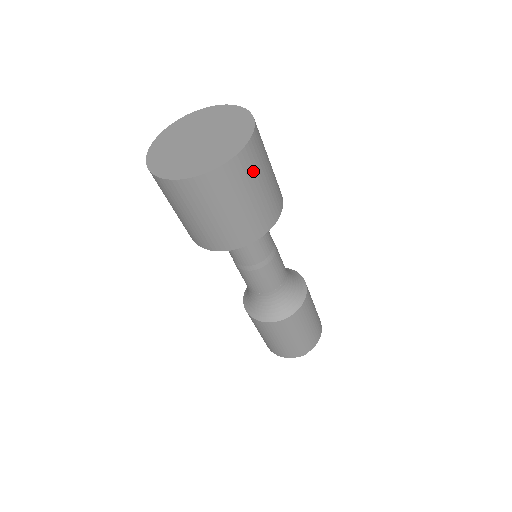
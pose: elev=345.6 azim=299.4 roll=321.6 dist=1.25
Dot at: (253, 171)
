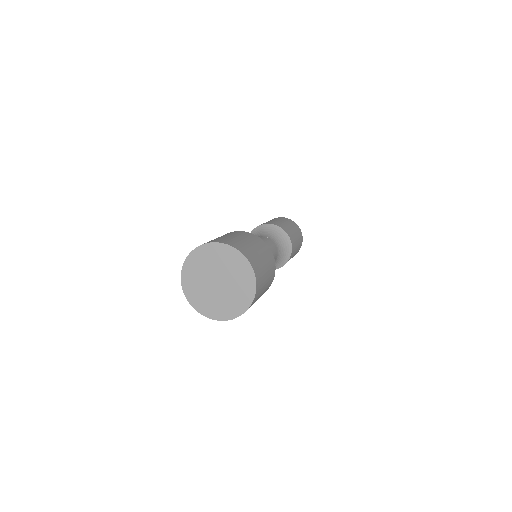
Dot at: (261, 288)
